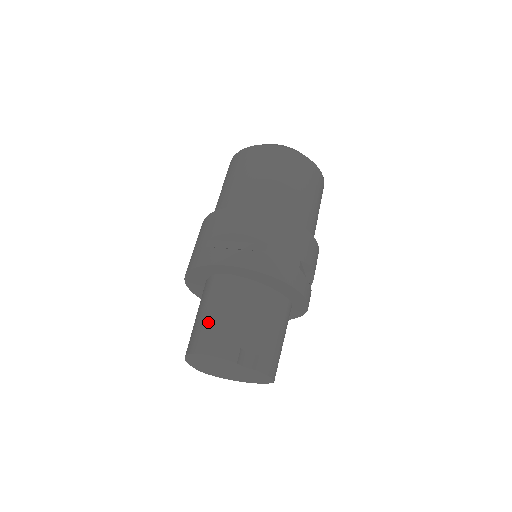
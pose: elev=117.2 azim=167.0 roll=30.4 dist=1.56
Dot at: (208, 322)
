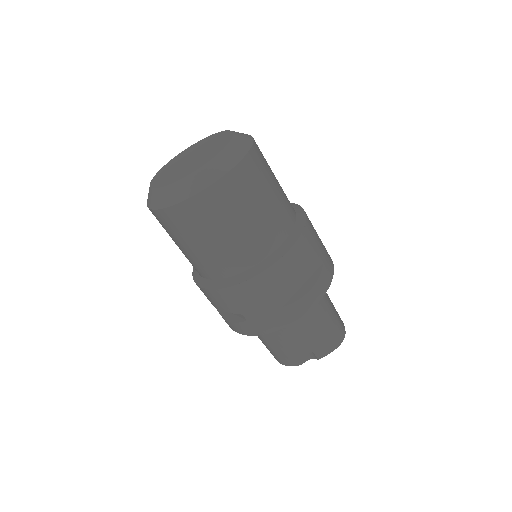
Dot at: occluded
